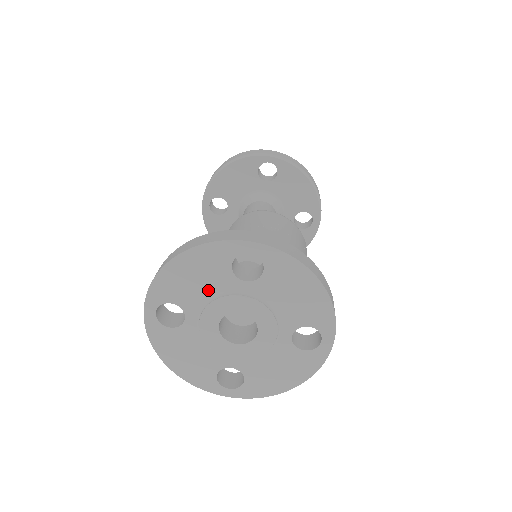
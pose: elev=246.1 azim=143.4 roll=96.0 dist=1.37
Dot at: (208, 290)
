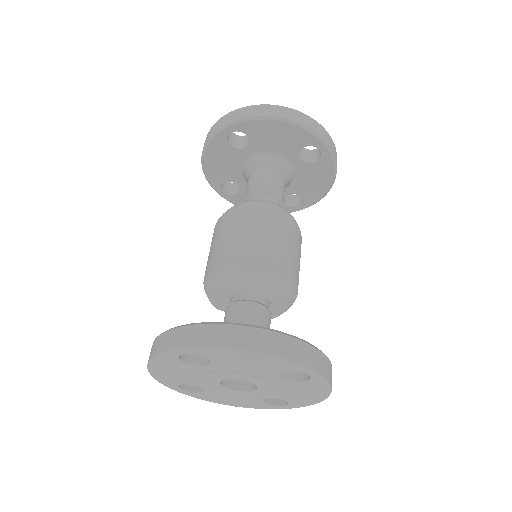
Dot at: (247, 368)
